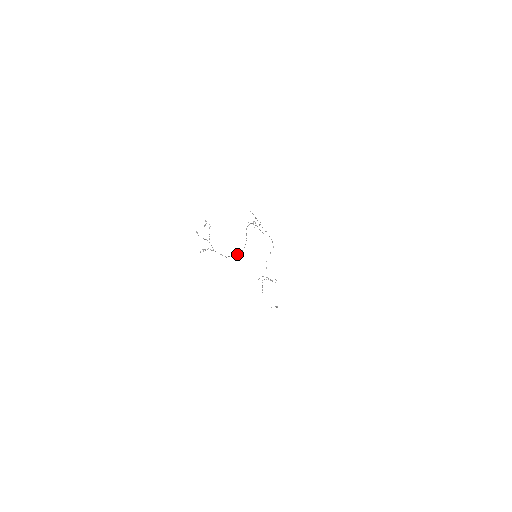
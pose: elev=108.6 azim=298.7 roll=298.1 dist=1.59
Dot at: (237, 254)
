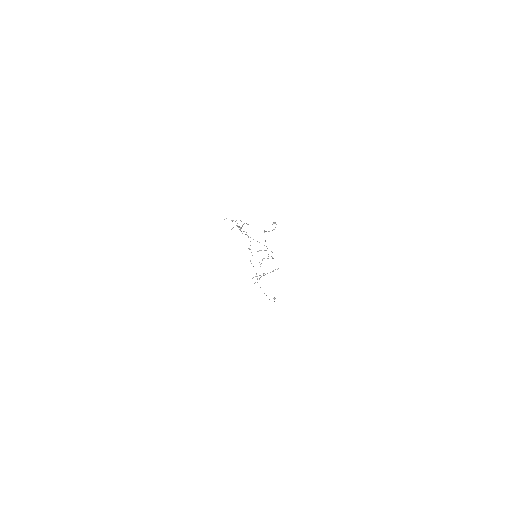
Dot at: occluded
